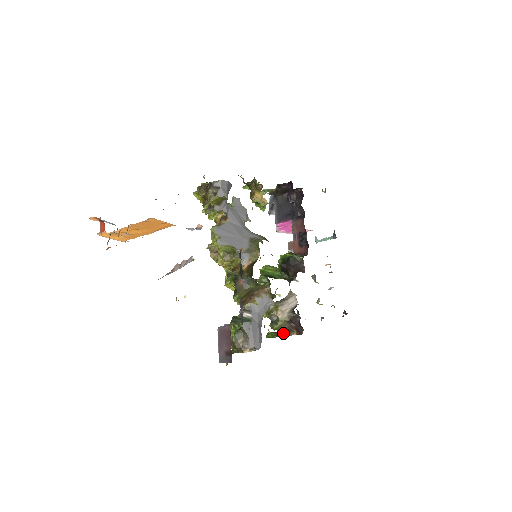
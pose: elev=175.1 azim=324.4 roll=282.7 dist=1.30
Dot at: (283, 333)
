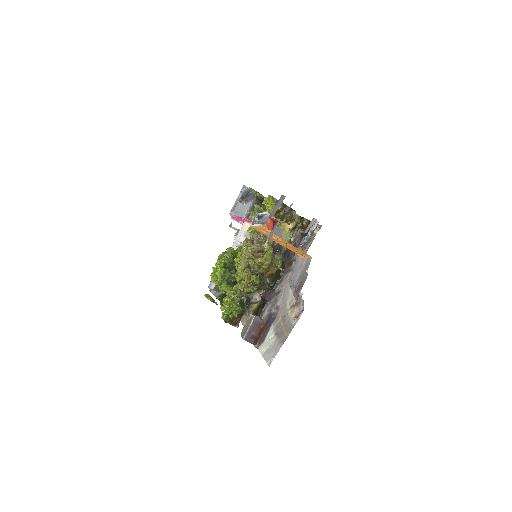
Dot at: occluded
